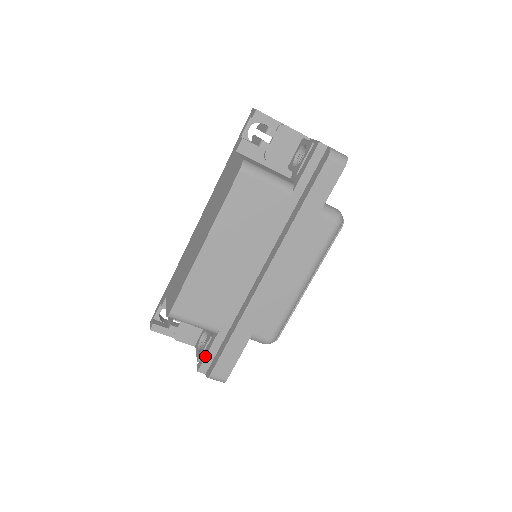
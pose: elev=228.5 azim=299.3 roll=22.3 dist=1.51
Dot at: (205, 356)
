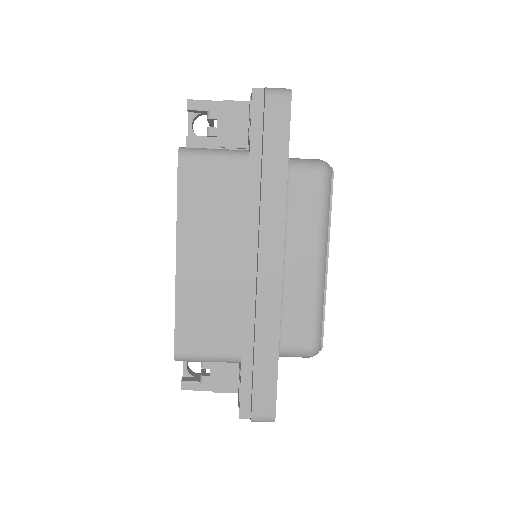
Dot at: occluded
